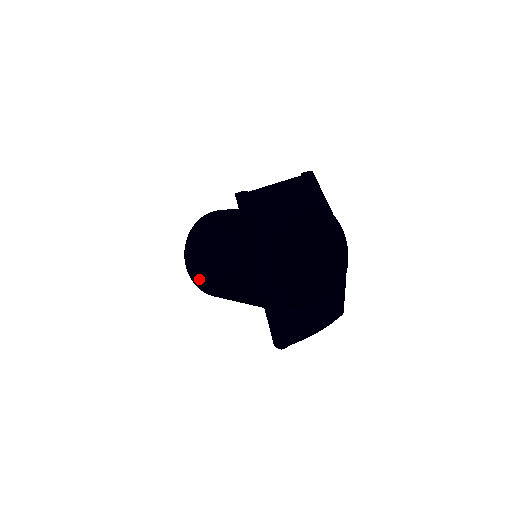
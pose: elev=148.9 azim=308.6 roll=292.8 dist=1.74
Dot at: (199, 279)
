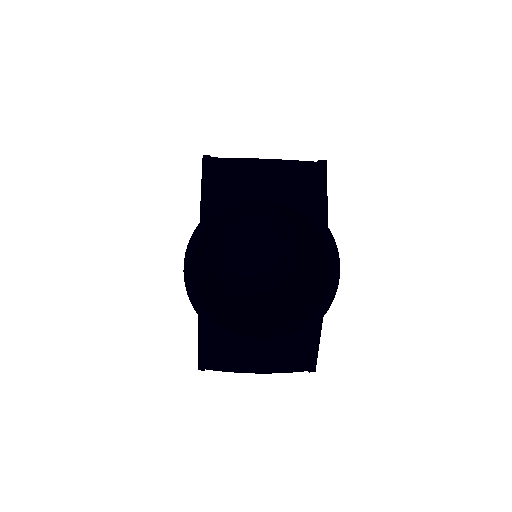
Dot at: occluded
